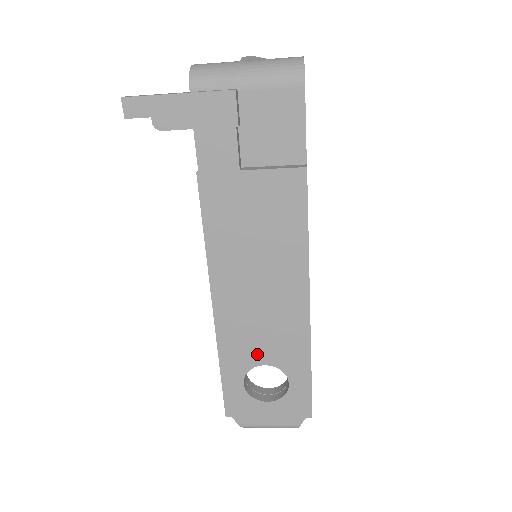
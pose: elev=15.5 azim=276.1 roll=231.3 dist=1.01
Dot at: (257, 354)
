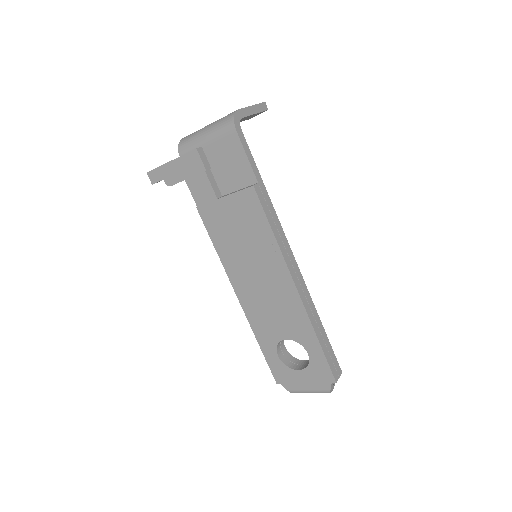
Dot at: (277, 331)
